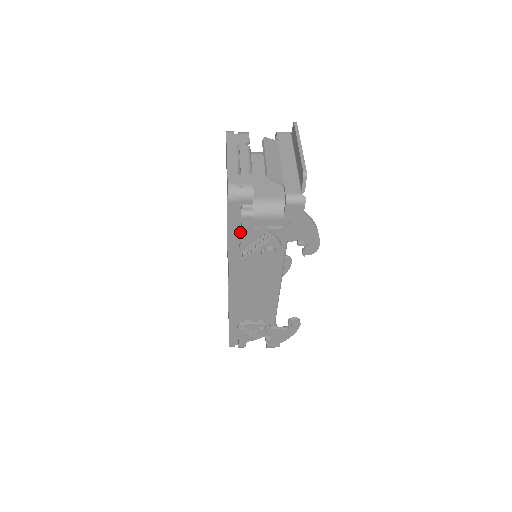
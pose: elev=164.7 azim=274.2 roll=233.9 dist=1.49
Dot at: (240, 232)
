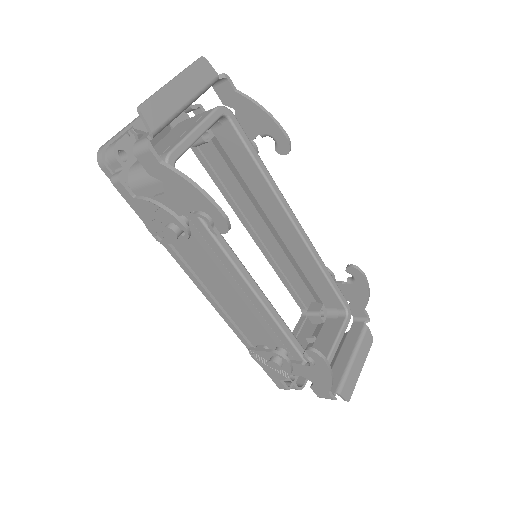
Dot at: occluded
